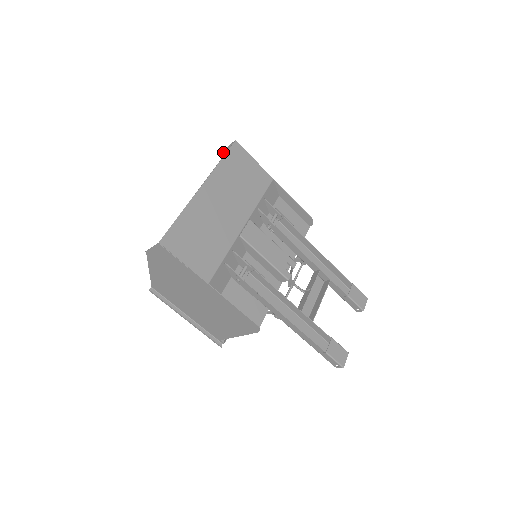
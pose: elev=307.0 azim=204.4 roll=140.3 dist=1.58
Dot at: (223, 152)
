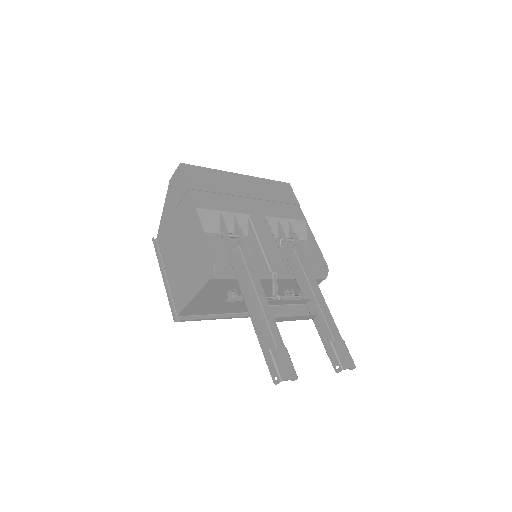
Dot at: occluded
